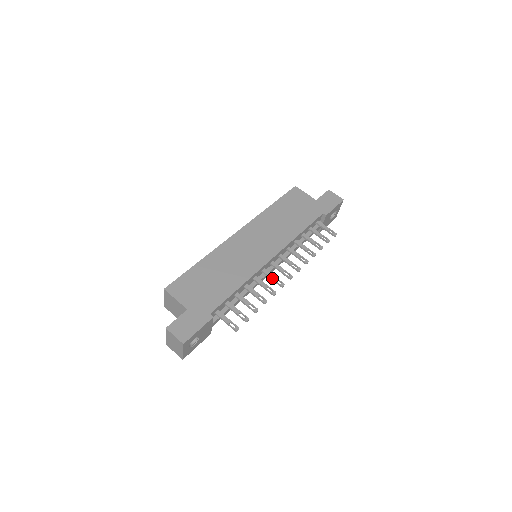
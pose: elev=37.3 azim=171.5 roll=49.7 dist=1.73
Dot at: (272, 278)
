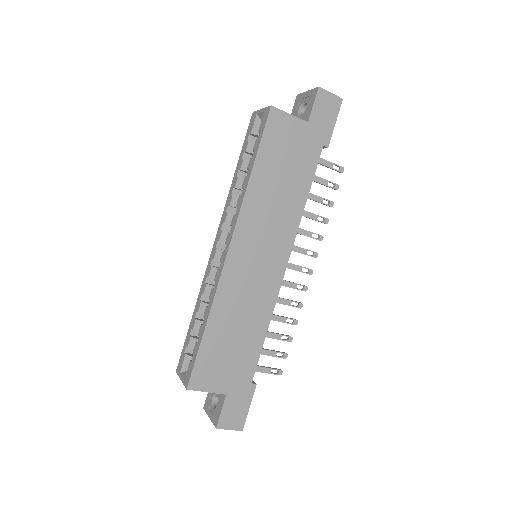
Dot at: occluded
